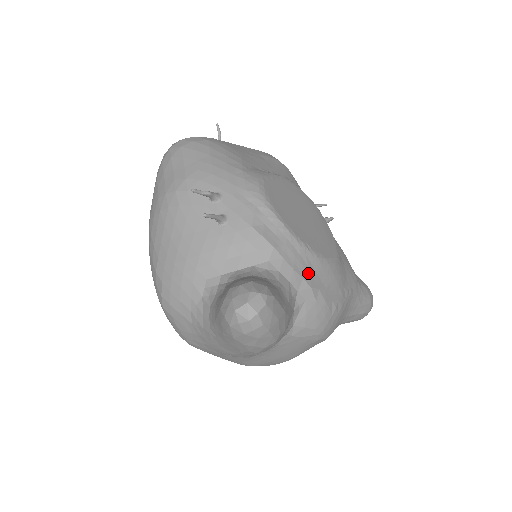
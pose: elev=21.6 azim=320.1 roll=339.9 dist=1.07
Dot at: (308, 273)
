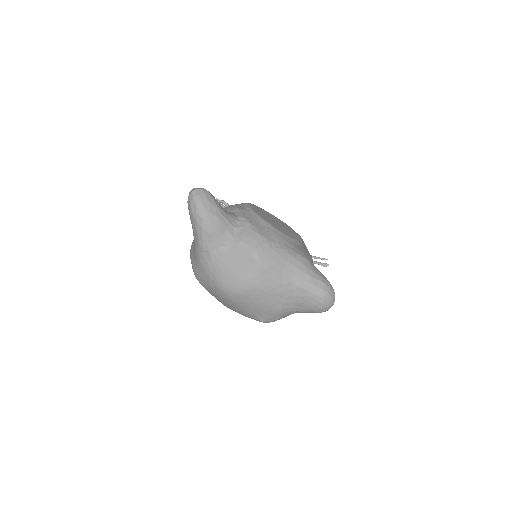
Dot at: (252, 220)
